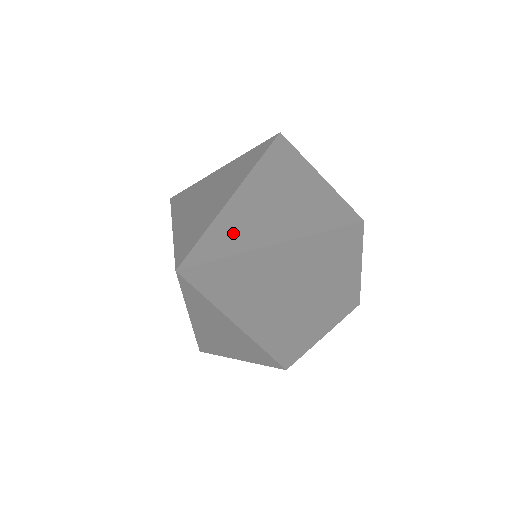
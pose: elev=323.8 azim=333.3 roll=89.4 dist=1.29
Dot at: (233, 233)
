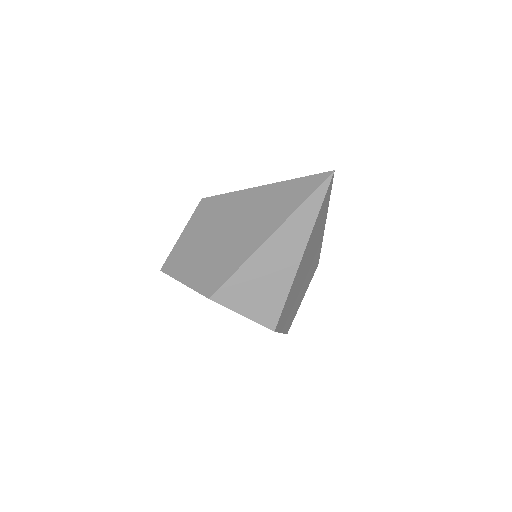
Dot at: occluded
